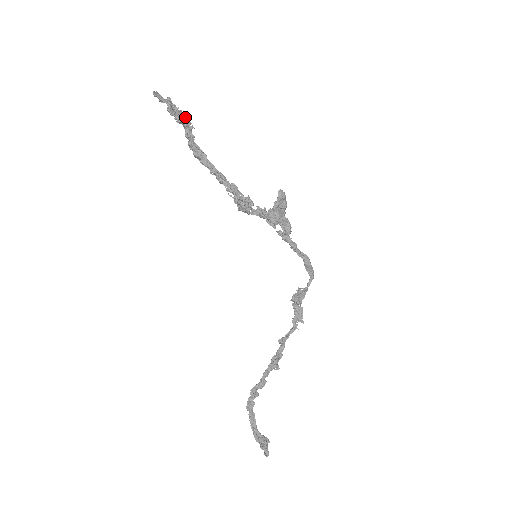
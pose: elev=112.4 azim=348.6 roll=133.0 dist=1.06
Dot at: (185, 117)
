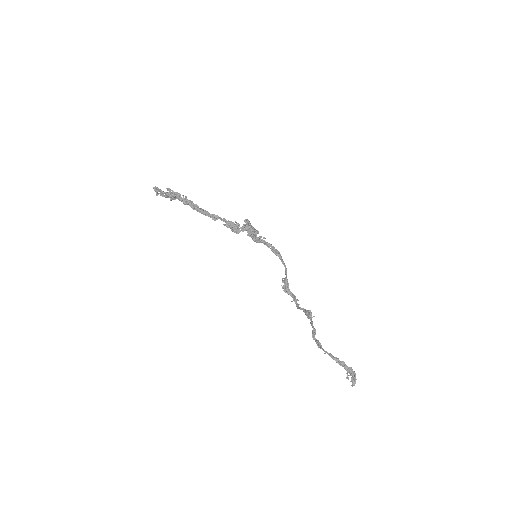
Dot at: occluded
